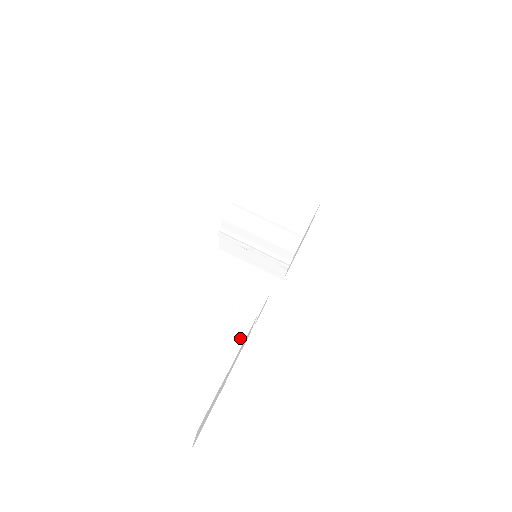
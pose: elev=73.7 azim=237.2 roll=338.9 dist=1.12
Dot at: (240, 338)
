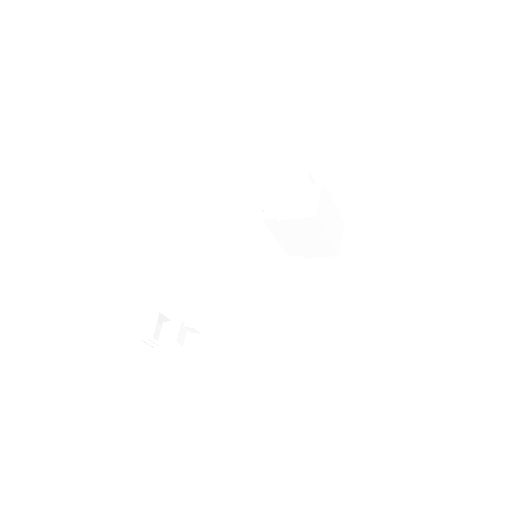
Dot at: (171, 346)
